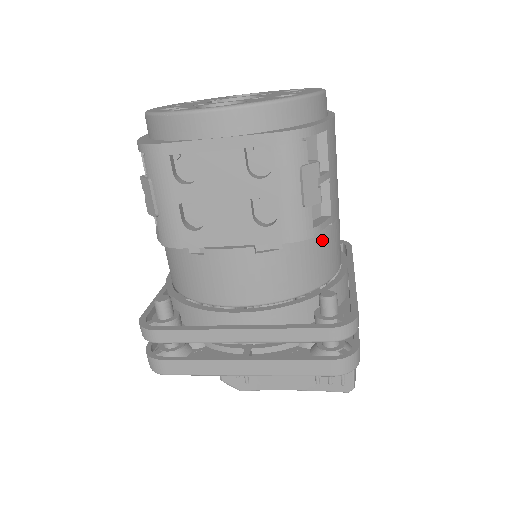
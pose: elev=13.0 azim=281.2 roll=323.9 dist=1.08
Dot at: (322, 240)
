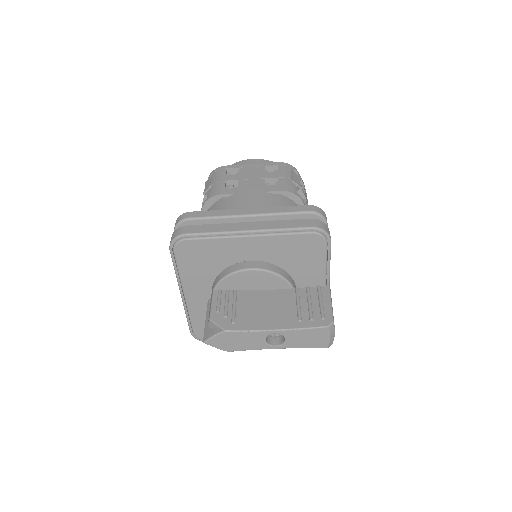
Dot at: occluded
